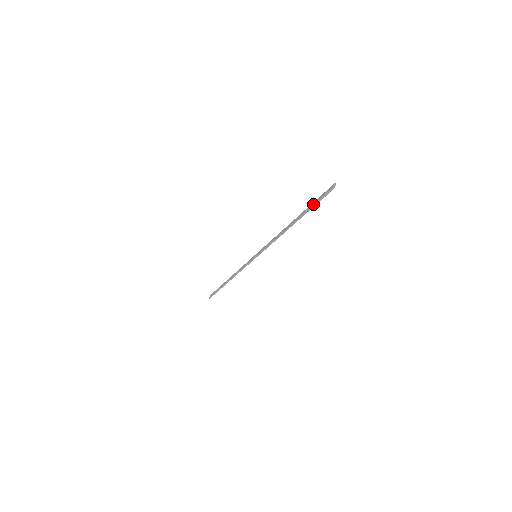
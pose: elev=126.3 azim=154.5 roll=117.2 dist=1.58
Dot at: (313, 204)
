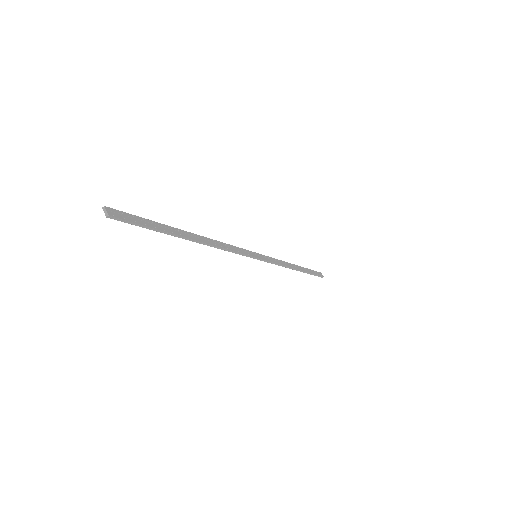
Dot at: occluded
